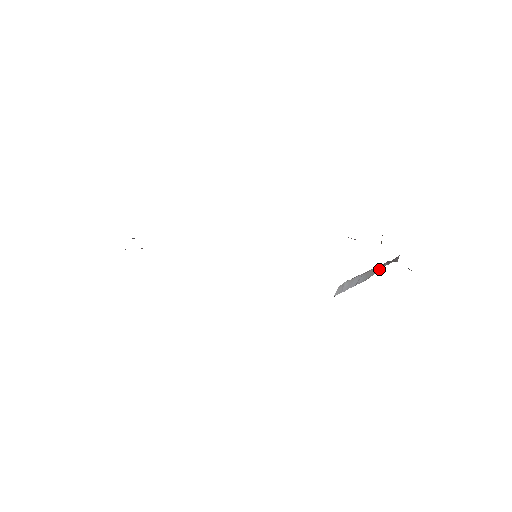
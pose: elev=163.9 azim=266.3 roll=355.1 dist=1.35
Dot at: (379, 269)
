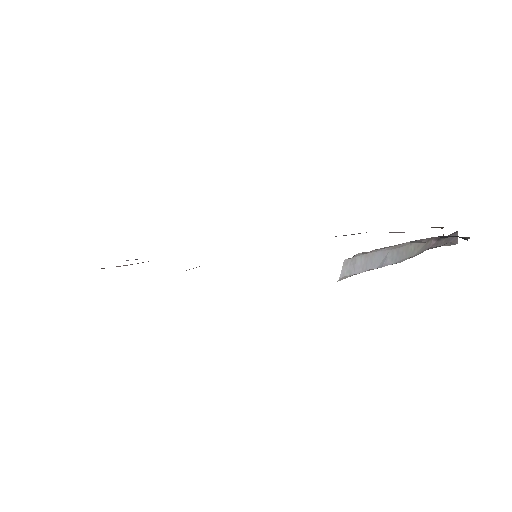
Dot at: (422, 249)
